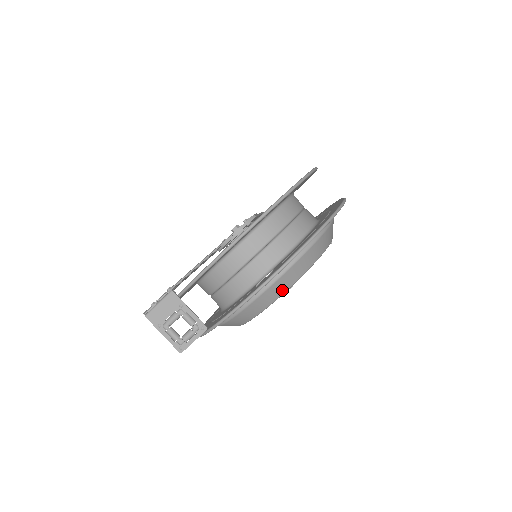
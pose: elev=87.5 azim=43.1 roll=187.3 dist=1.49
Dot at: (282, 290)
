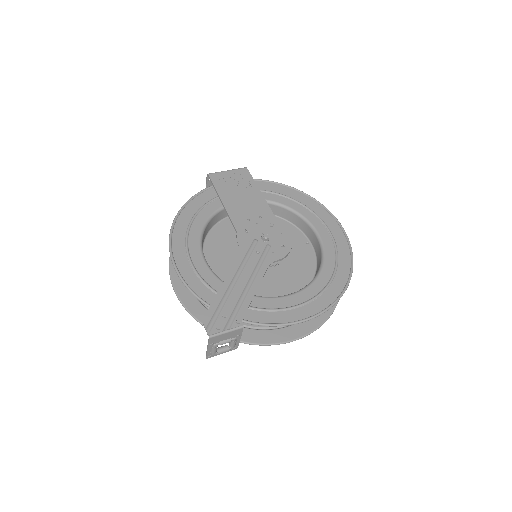
Dot at: occluded
